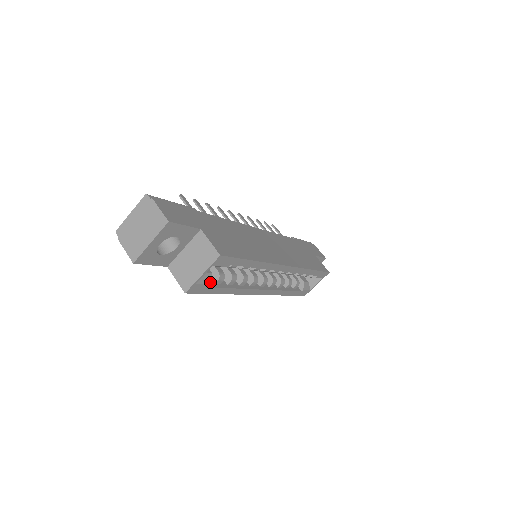
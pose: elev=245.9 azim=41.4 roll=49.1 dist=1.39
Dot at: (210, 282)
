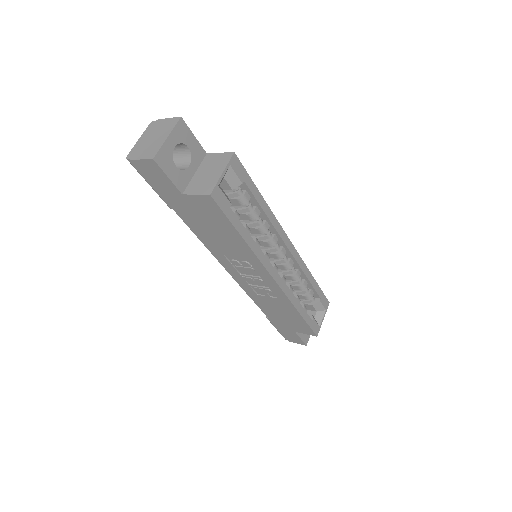
Dot at: (229, 201)
